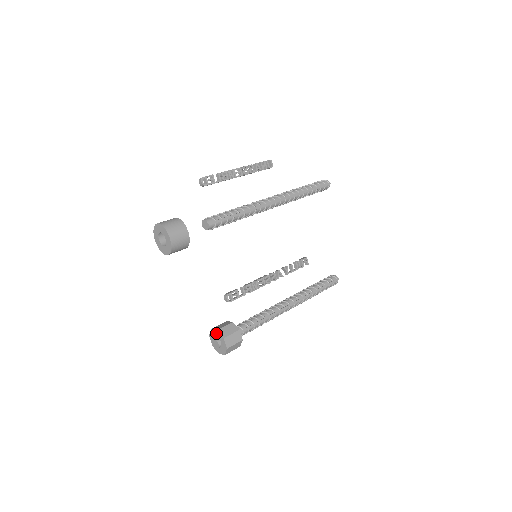
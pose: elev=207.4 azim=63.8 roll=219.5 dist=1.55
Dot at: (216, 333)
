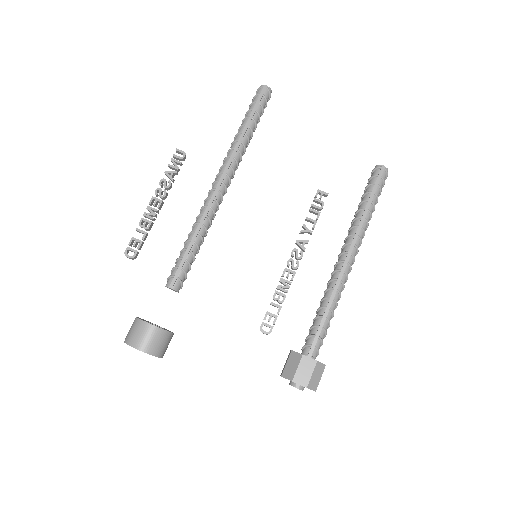
Dot at: (285, 378)
